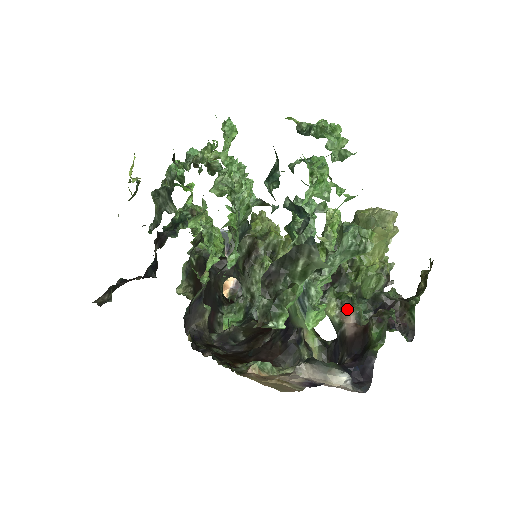
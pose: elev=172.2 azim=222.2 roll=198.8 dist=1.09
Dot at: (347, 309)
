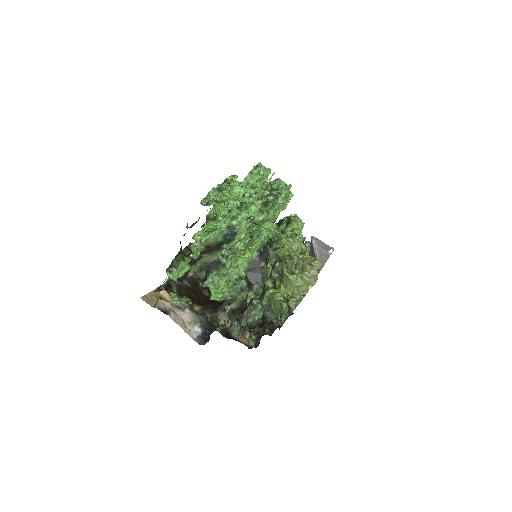
Dot at: (248, 308)
